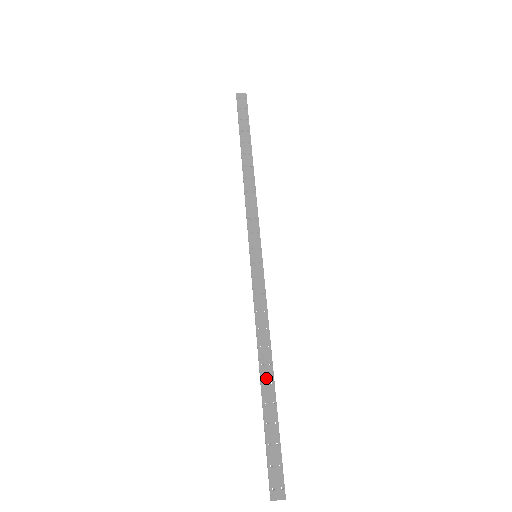
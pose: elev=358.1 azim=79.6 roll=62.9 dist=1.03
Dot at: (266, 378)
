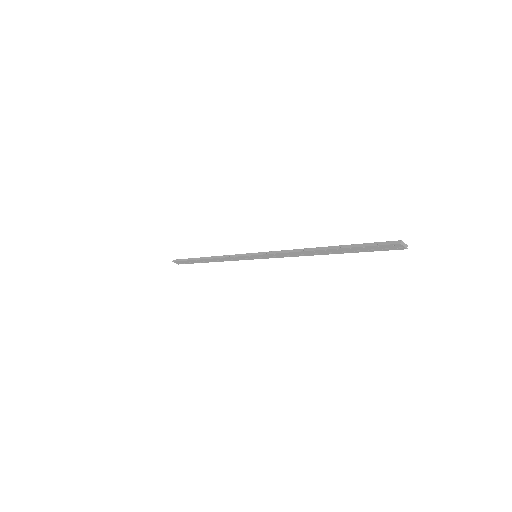
Dot at: (325, 249)
